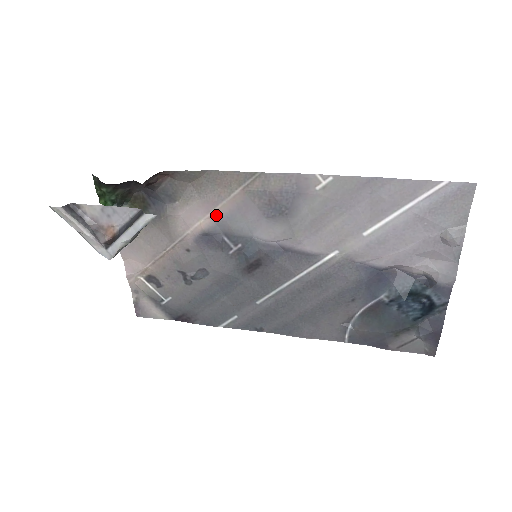
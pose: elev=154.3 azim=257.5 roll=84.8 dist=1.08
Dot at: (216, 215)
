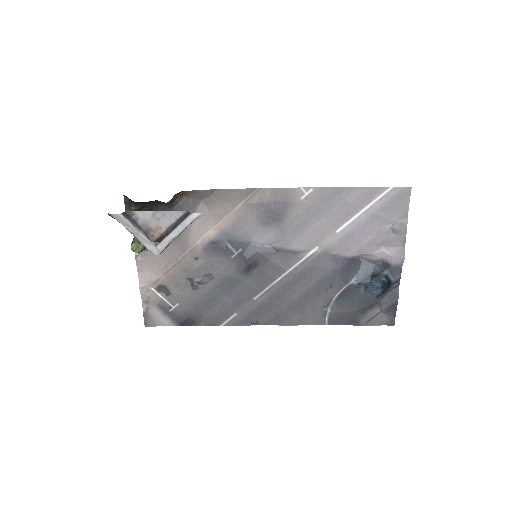
Dot at: (222, 226)
